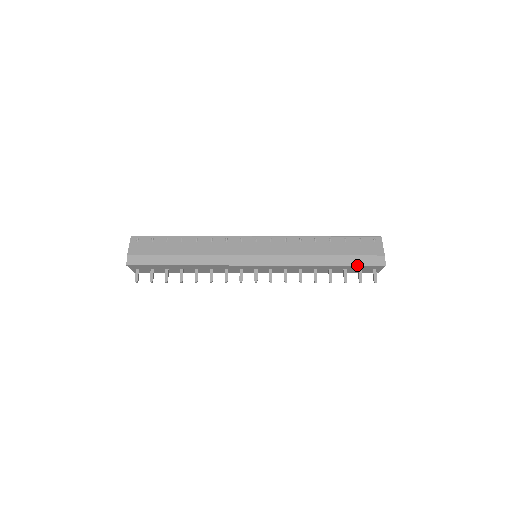
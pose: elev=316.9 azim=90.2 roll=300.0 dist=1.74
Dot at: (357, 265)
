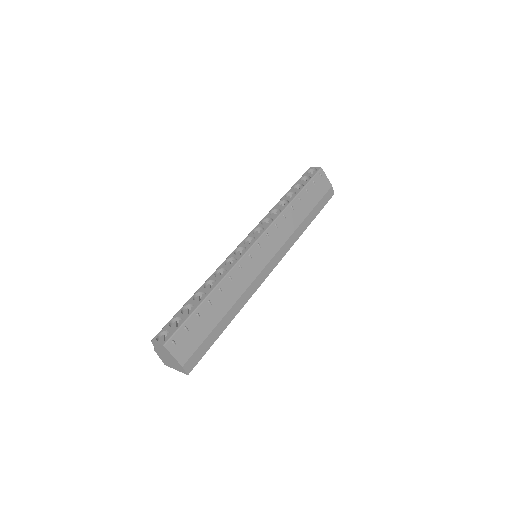
Dot at: (322, 208)
